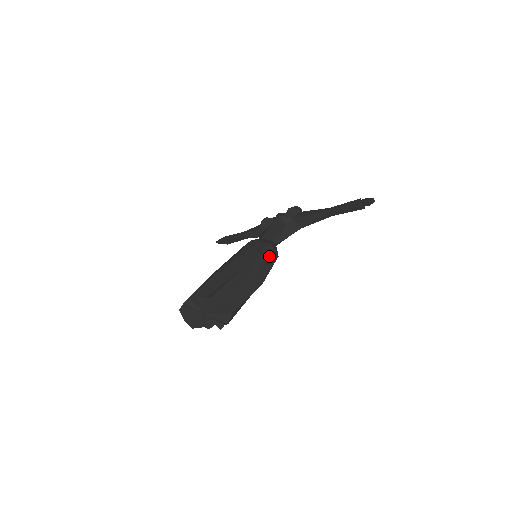
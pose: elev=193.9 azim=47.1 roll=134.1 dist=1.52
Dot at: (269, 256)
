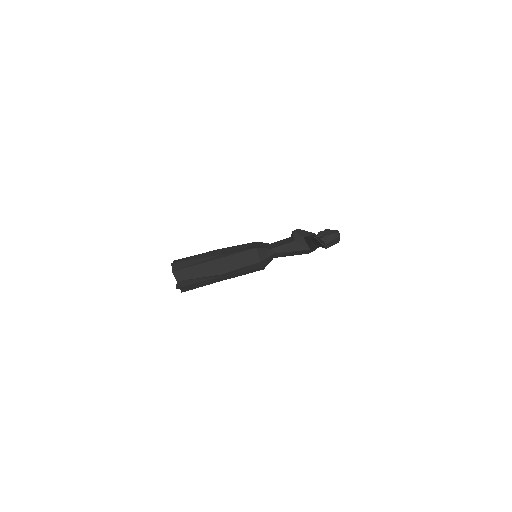
Dot at: (247, 257)
